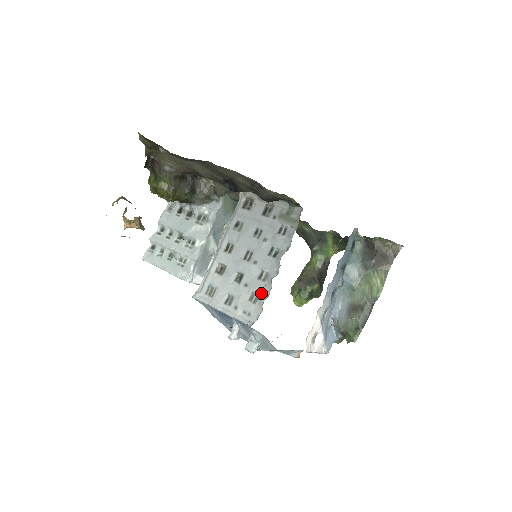
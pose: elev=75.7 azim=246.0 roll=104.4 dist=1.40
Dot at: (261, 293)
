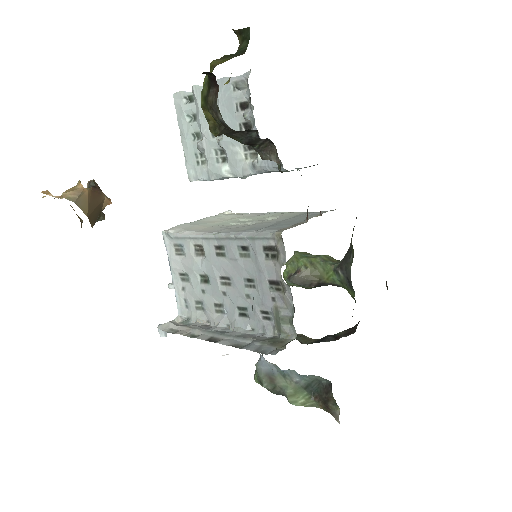
Dot at: (206, 313)
